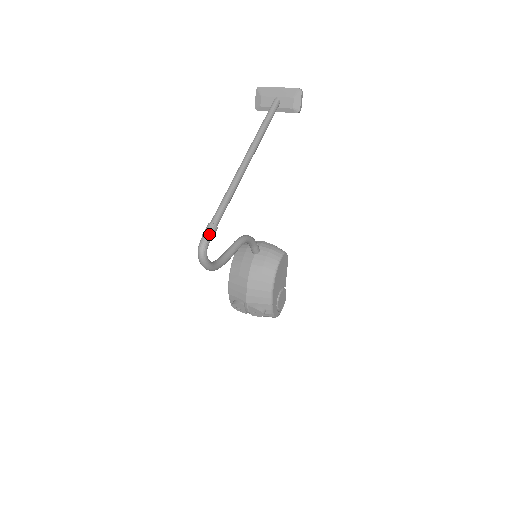
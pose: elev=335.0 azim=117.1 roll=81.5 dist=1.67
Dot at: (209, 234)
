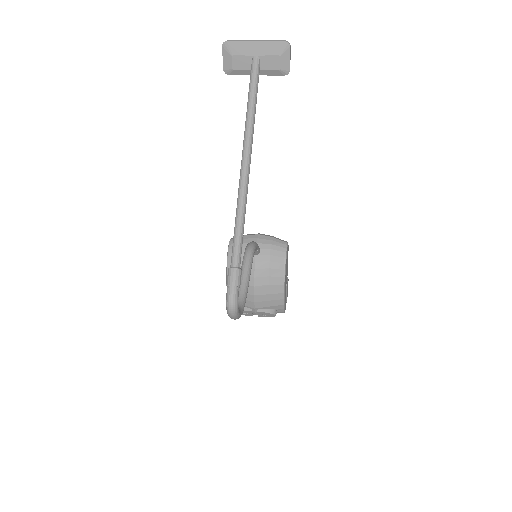
Dot at: (237, 284)
